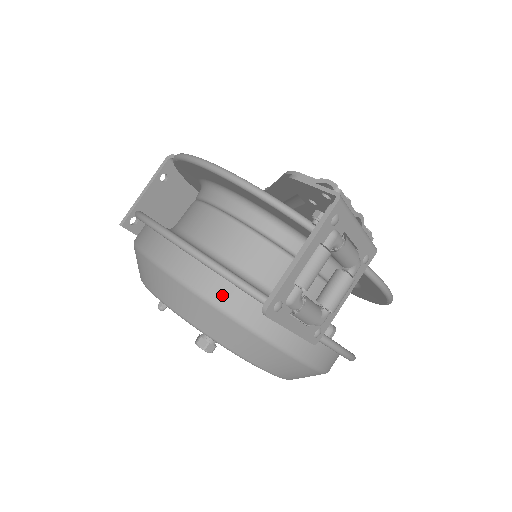
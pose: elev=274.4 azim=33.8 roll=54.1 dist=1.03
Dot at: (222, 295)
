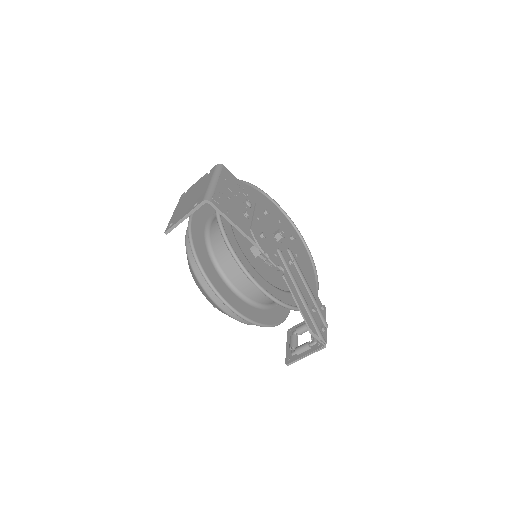
Dot at: occluded
